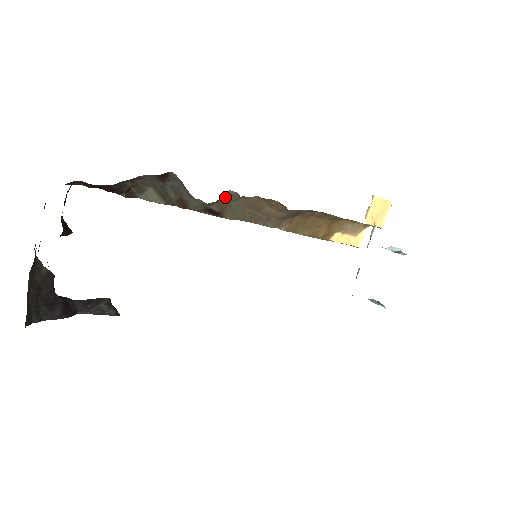
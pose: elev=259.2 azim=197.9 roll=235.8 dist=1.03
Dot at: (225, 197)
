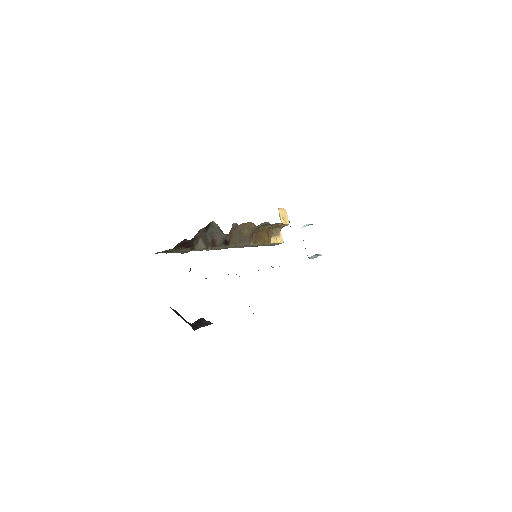
Dot at: (231, 229)
